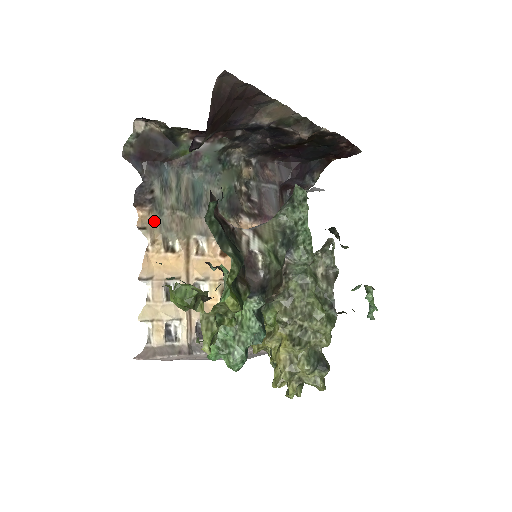
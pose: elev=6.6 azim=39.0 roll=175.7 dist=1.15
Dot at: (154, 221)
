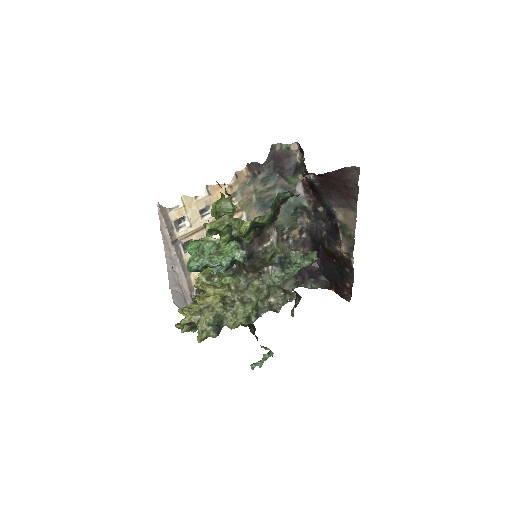
Dot at: (243, 182)
